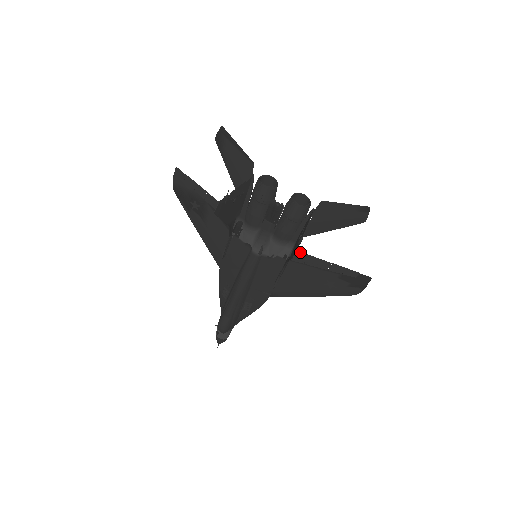
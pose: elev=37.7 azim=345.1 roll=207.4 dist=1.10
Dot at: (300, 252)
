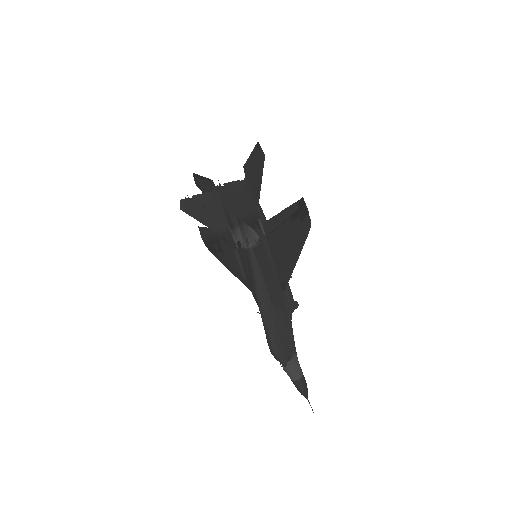
Dot at: (265, 223)
